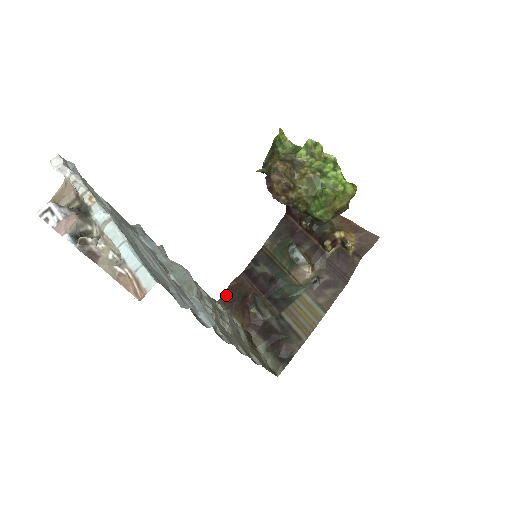
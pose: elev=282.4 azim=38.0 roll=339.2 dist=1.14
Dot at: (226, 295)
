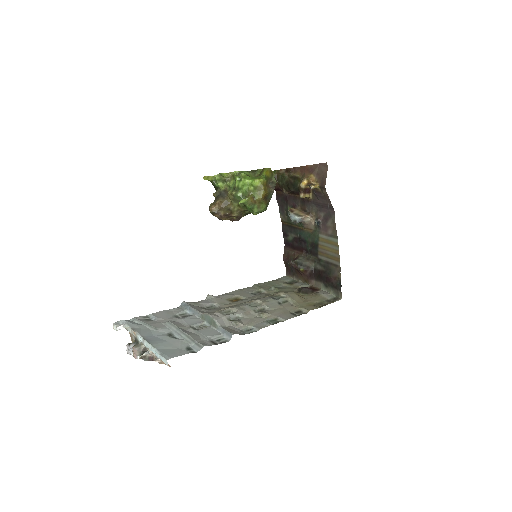
Dot at: (287, 268)
